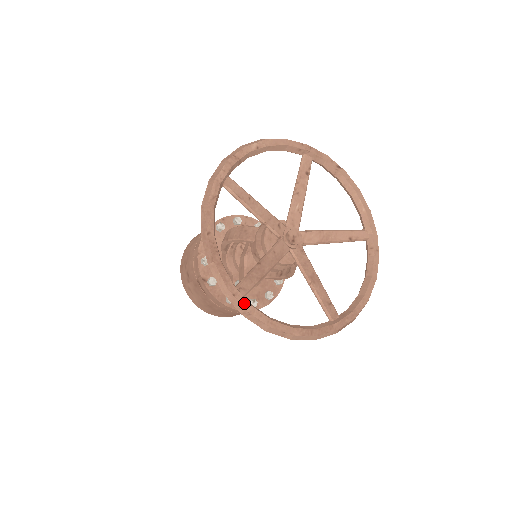
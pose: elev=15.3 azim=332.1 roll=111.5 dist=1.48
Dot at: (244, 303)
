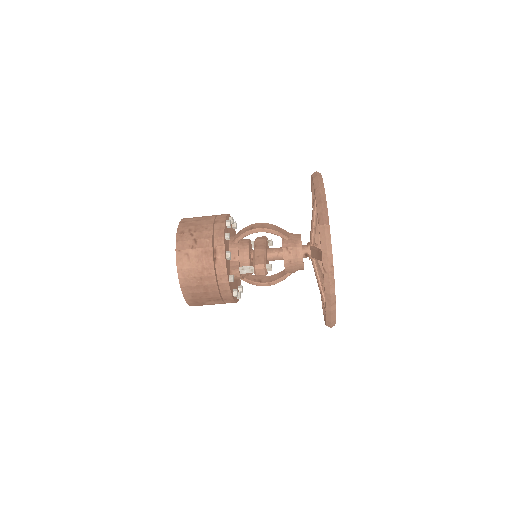
Dot at: occluded
